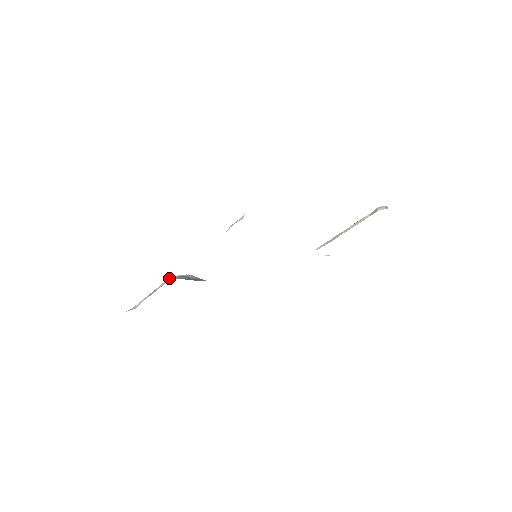
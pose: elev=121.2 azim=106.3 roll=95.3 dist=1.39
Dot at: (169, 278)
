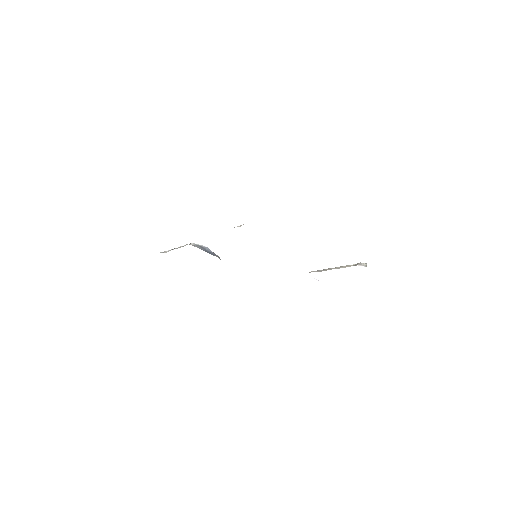
Dot at: (190, 243)
